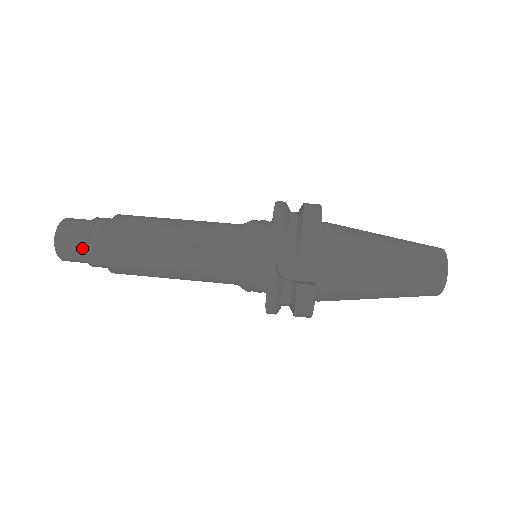
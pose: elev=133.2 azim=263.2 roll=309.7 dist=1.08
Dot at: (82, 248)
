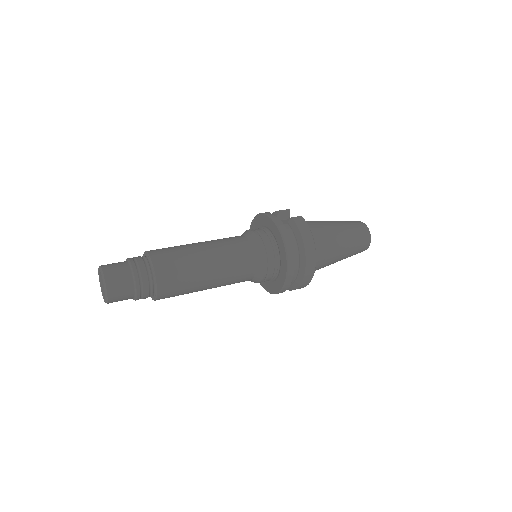
Dot at: (127, 265)
